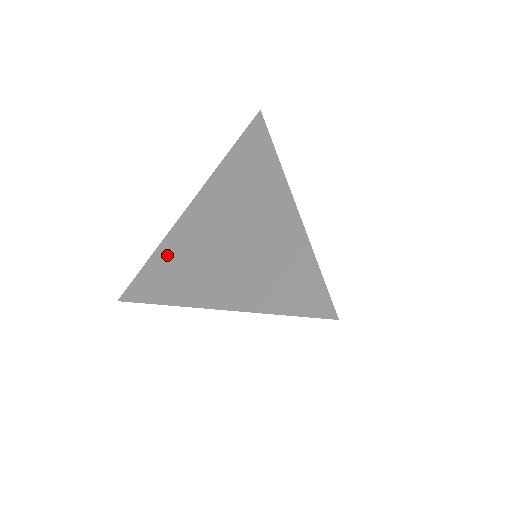
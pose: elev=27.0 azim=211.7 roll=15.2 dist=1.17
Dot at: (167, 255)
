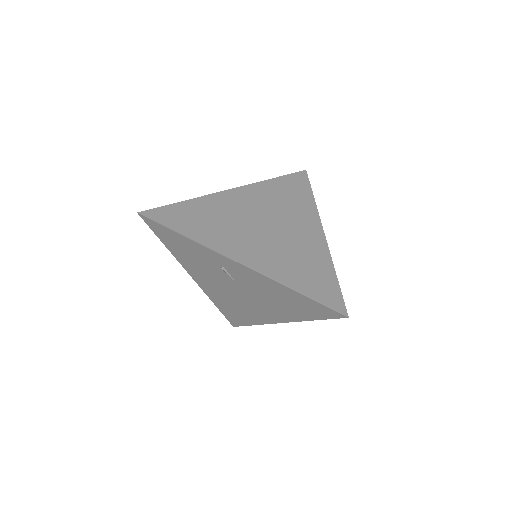
Dot at: (203, 208)
